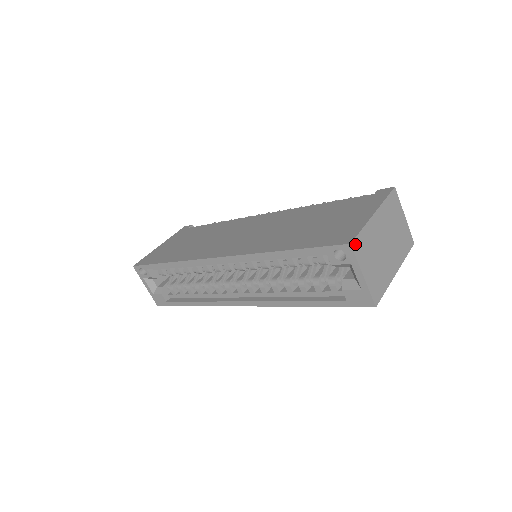
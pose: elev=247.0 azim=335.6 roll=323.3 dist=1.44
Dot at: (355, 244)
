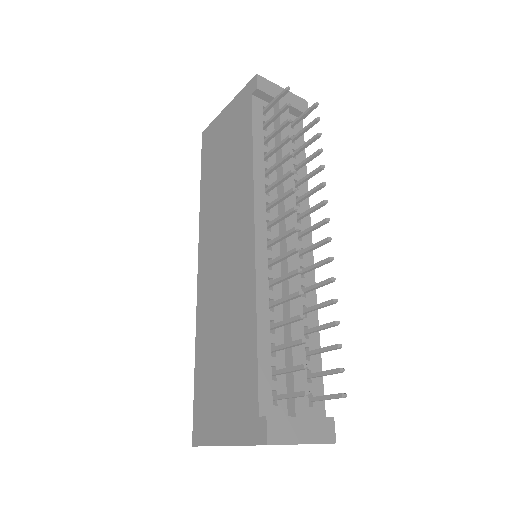
Dot at: occluded
